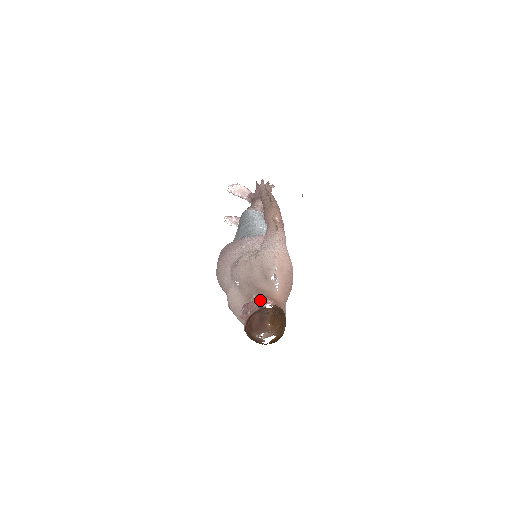
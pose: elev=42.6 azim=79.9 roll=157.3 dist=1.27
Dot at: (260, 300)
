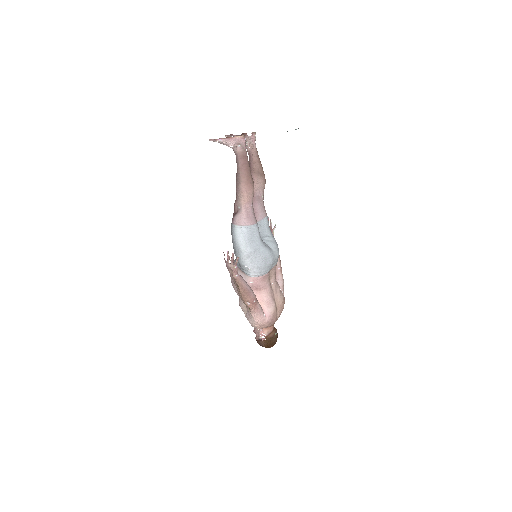
Dot at: (258, 332)
